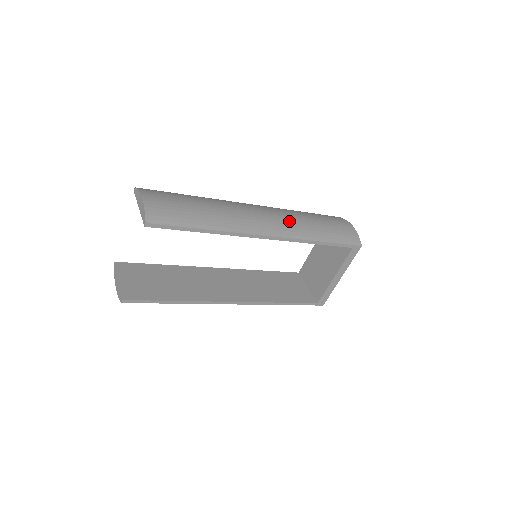
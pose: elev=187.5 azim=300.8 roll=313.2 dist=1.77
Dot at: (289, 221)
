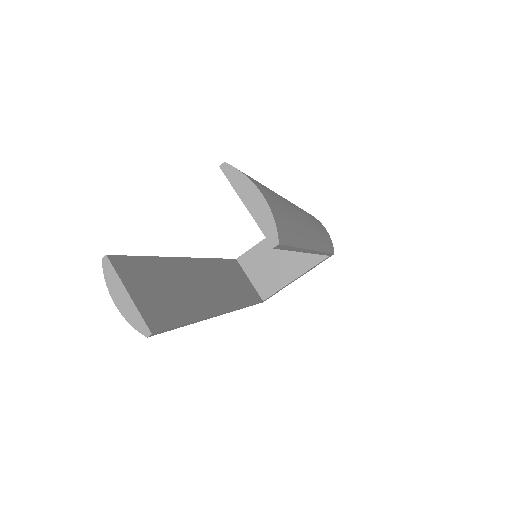
Dot at: (315, 227)
